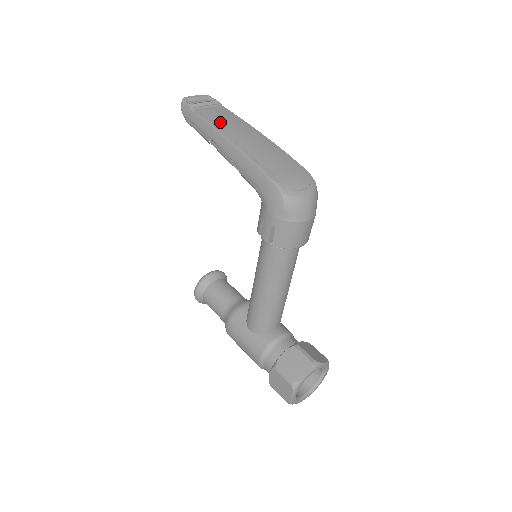
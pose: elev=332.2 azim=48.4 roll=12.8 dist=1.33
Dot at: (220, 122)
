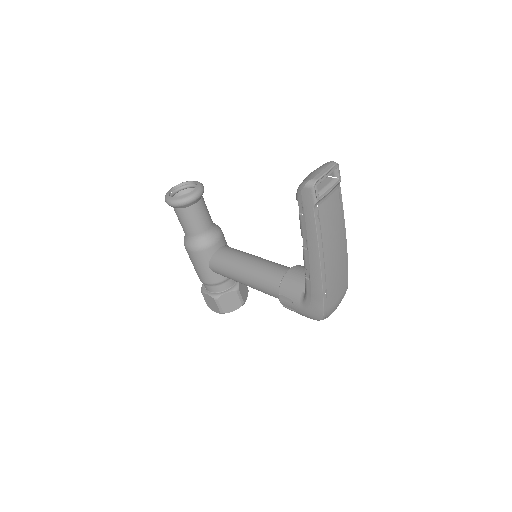
Dot at: (327, 233)
